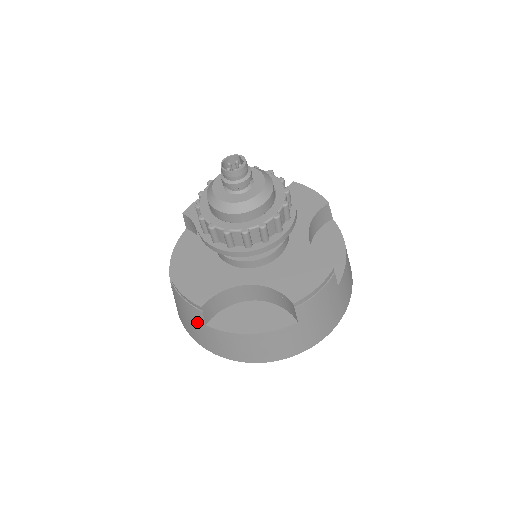
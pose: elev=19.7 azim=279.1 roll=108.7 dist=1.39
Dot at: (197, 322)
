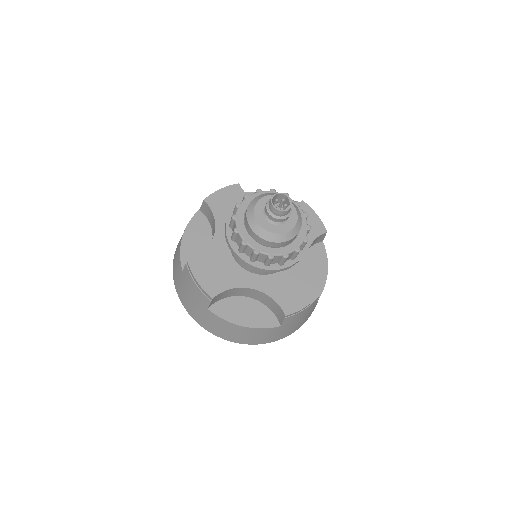
Dot at: (200, 303)
